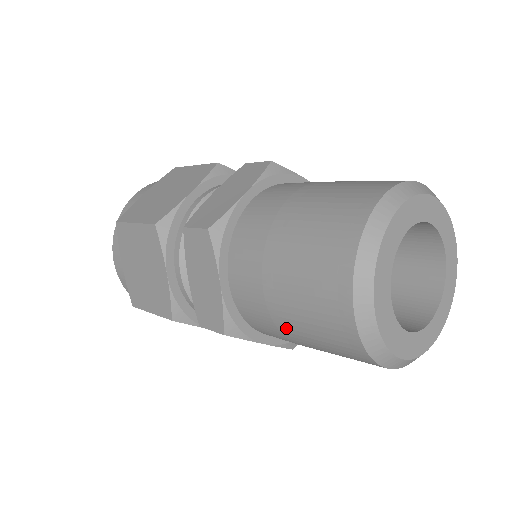
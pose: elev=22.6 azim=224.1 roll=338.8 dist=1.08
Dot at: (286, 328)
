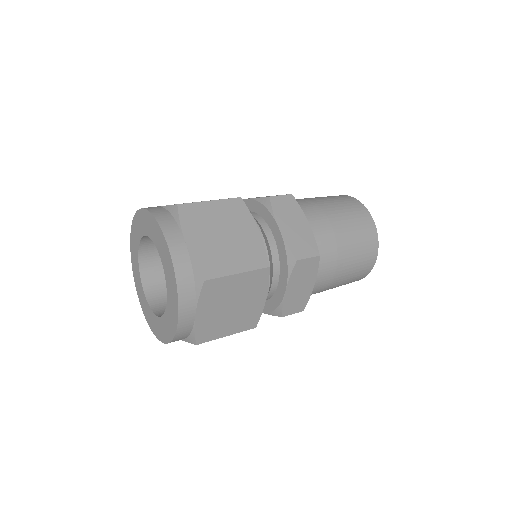
Dot at: (343, 246)
